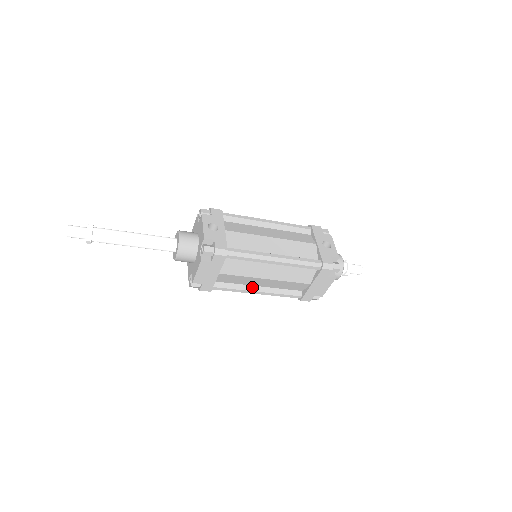
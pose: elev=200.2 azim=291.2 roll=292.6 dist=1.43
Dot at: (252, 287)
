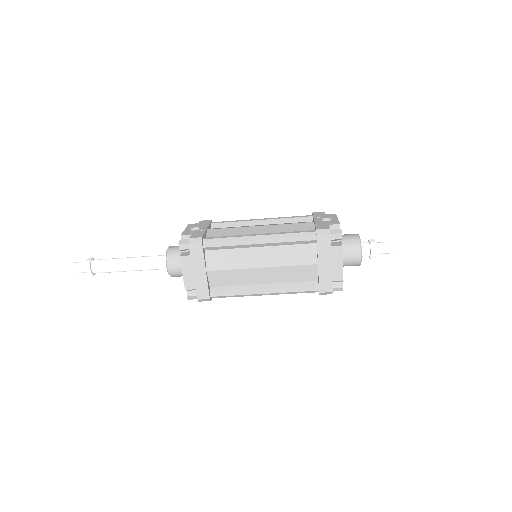
Dot at: (255, 286)
